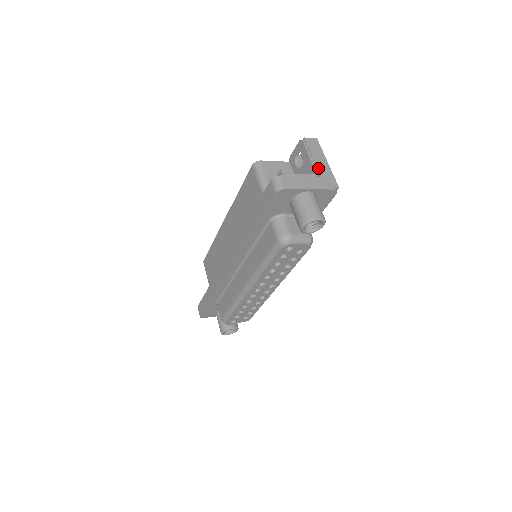
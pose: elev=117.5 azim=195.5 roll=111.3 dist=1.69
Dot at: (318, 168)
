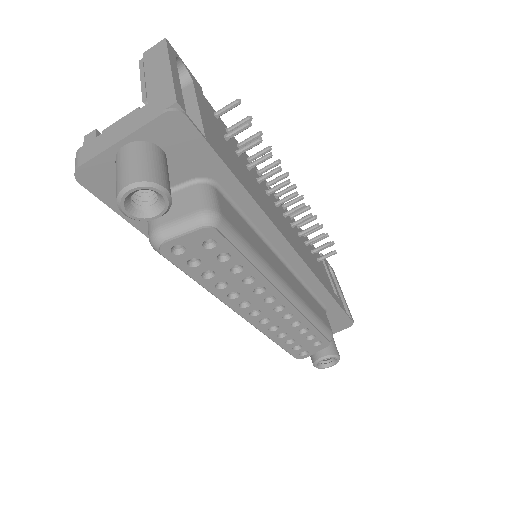
Dot at: (148, 91)
